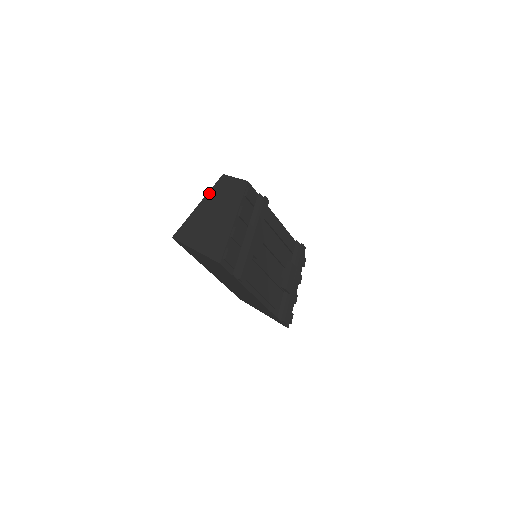
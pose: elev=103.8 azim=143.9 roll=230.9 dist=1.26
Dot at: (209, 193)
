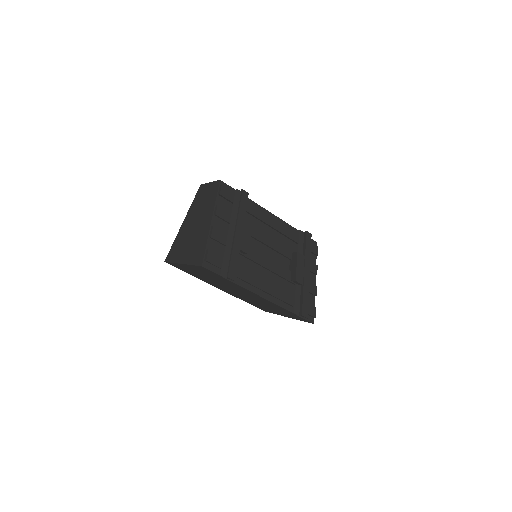
Dot at: (191, 207)
